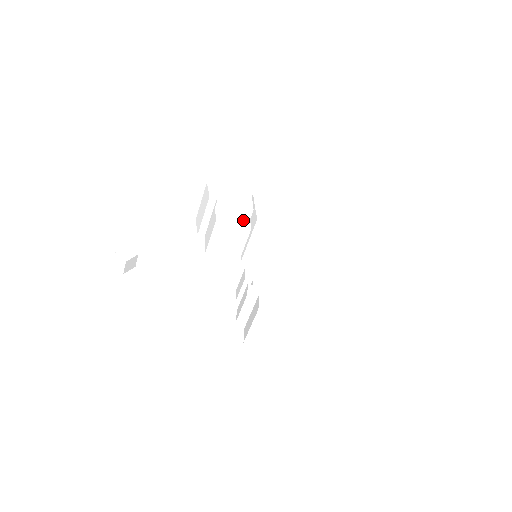
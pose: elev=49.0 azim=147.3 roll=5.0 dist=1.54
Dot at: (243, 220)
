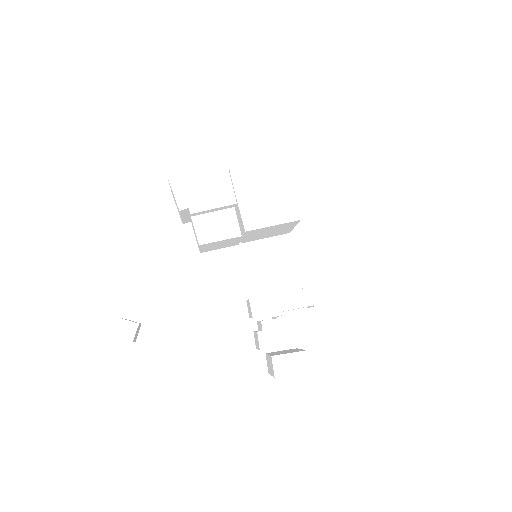
Dot at: (229, 222)
